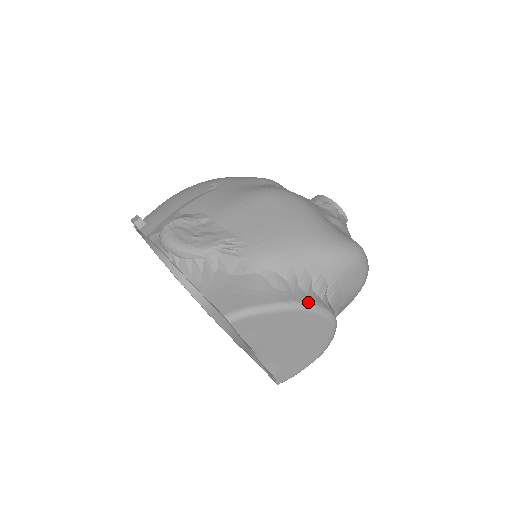
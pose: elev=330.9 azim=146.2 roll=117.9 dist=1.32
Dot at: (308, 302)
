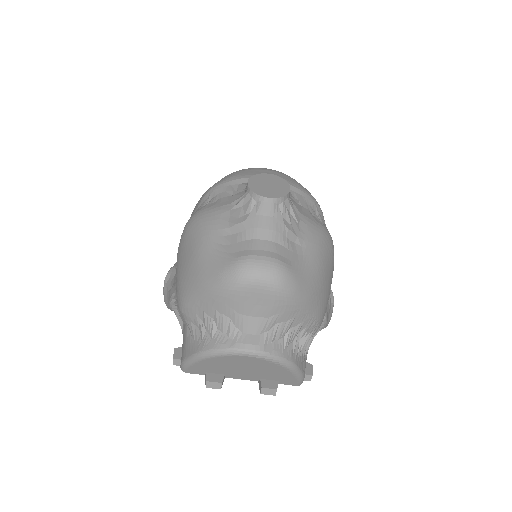
Dot at: (210, 349)
